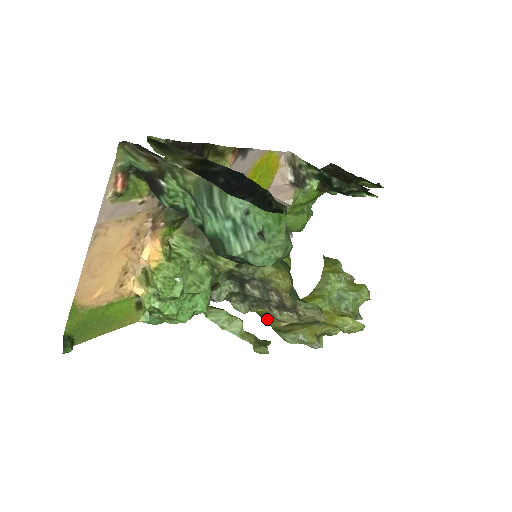
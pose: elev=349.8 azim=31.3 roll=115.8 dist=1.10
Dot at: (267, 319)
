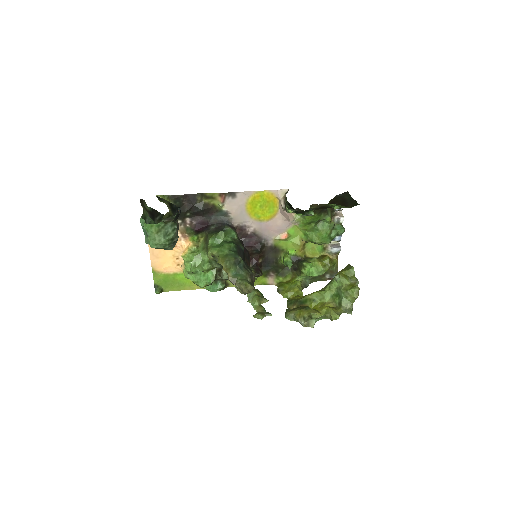
Dot at: (289, 303)
